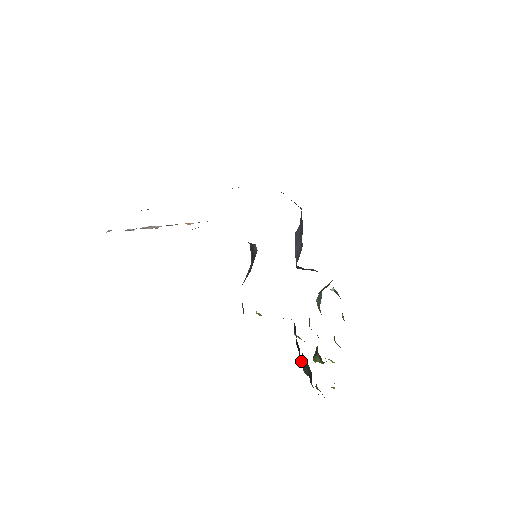
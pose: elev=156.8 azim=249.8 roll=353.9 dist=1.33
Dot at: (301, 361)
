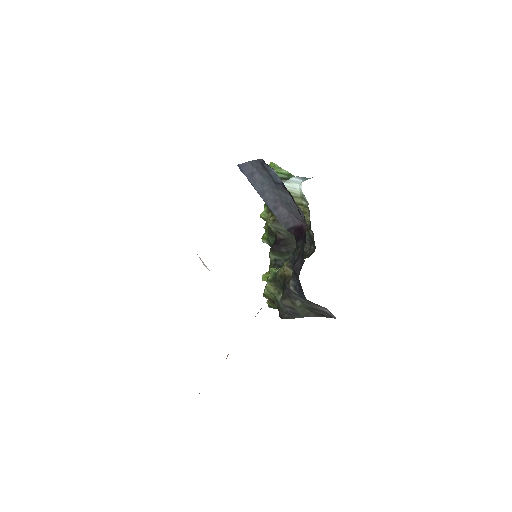
Dot at: occluded
